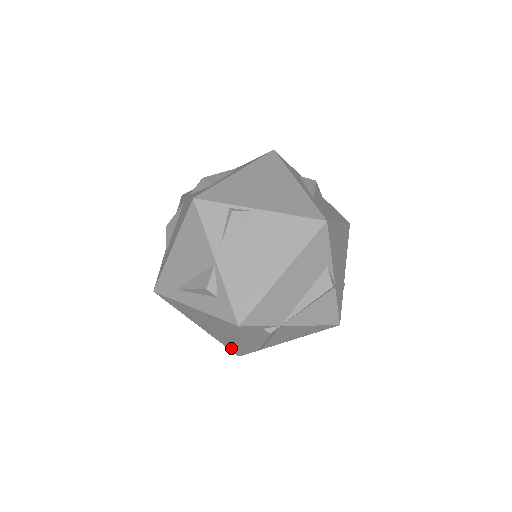
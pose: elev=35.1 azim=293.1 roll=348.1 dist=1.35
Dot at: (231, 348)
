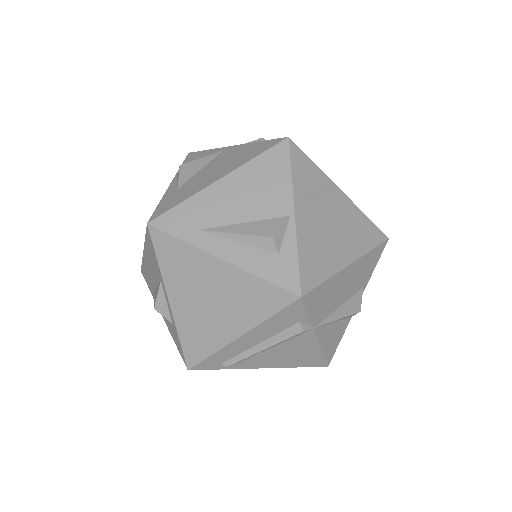
Dot at: (194, 351)
